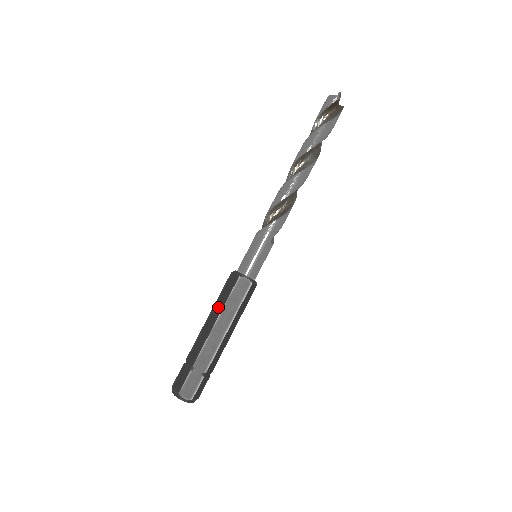
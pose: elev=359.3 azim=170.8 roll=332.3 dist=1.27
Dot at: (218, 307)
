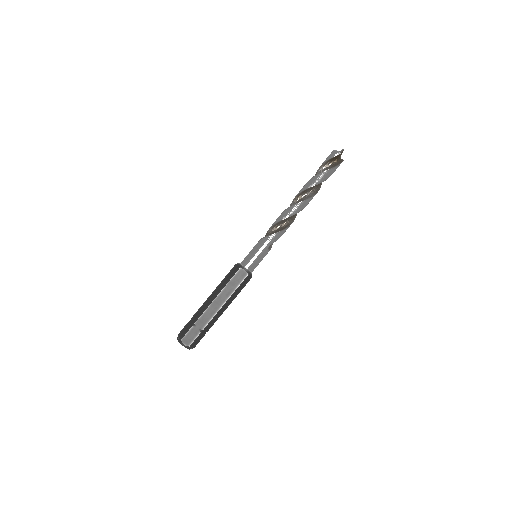
Dot at: (221, 286)
